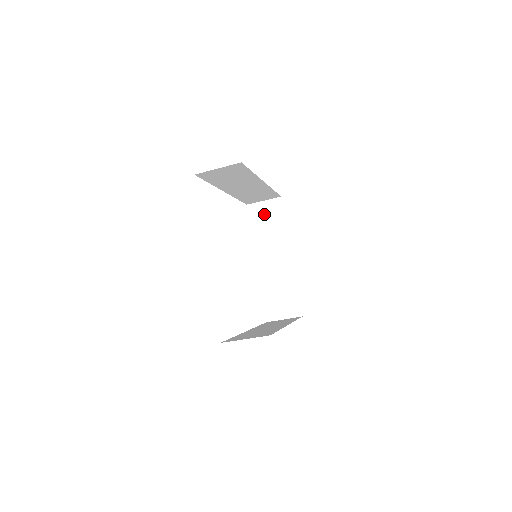
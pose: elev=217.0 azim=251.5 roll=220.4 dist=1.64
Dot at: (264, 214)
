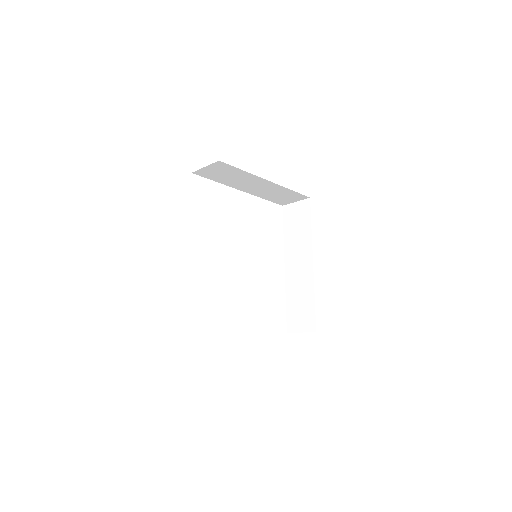
Dot at: (215, 172)
